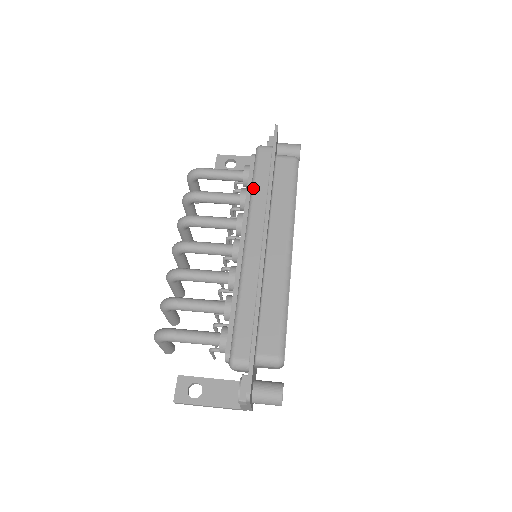
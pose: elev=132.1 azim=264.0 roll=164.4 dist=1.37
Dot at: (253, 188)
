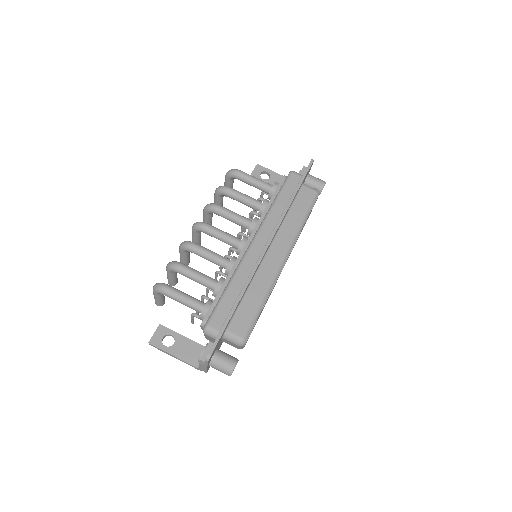
Dot at: (274, 202)
